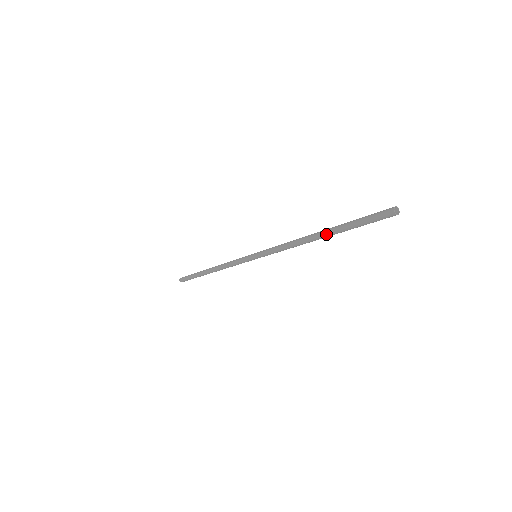
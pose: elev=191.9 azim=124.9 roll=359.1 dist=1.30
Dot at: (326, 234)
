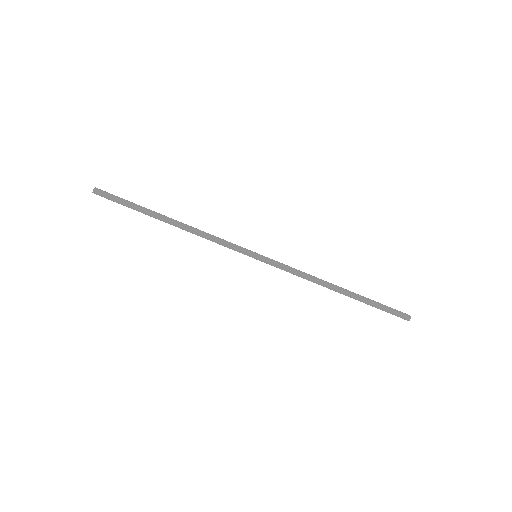
Dot at: (350, 296)
